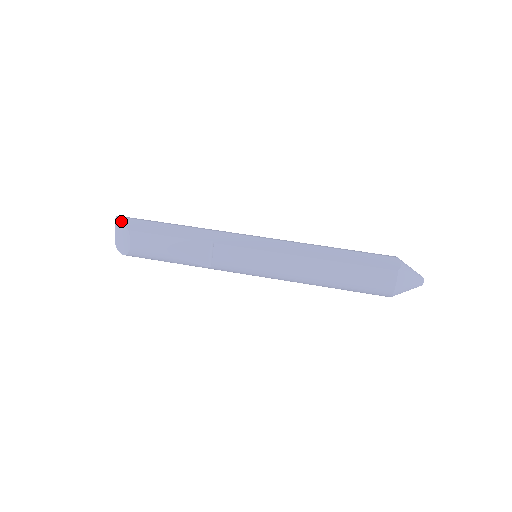
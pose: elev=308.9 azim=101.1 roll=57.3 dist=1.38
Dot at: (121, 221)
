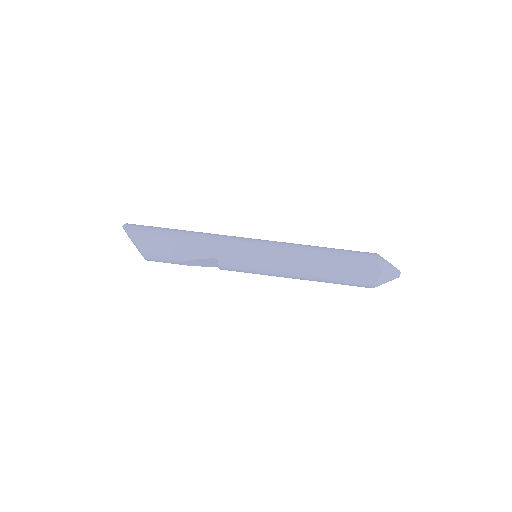
Dot at: (130, 237)
